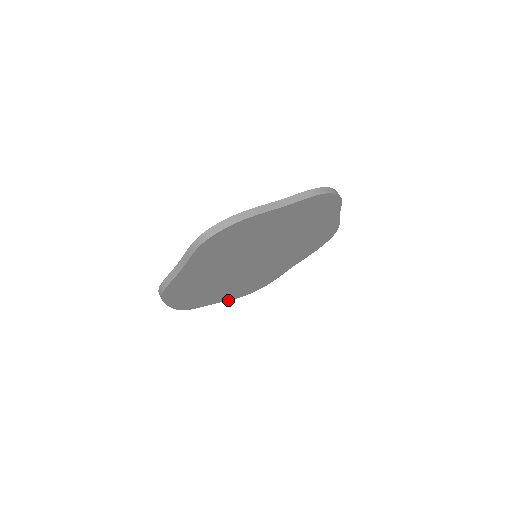
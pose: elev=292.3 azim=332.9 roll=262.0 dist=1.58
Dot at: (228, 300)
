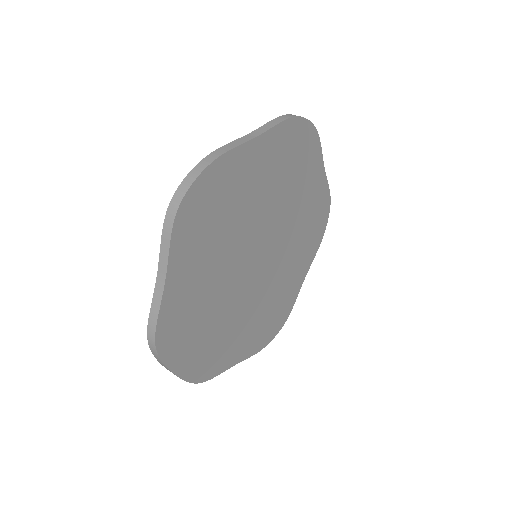
Dot at: (250, 356)
